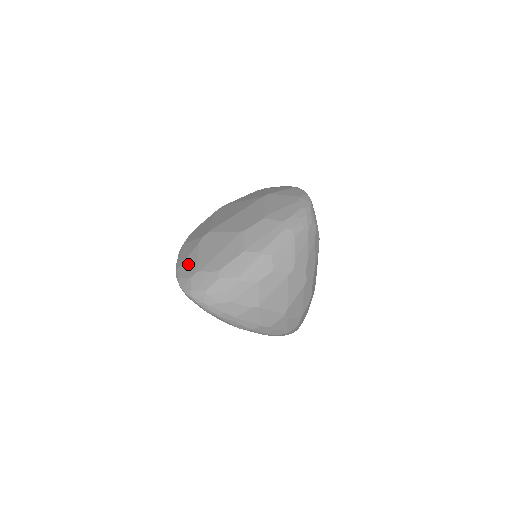
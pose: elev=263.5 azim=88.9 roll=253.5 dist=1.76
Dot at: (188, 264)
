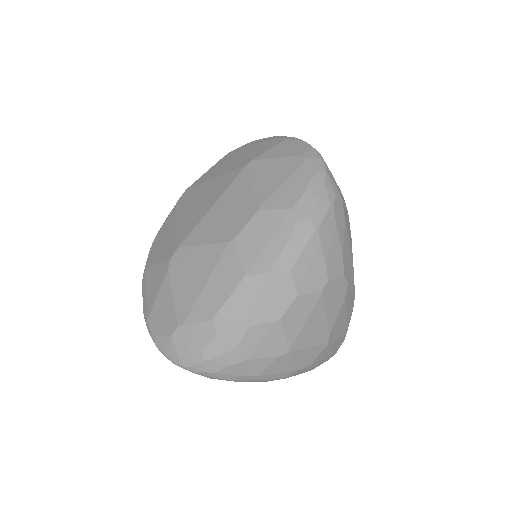
Dot at: (161, 311)
